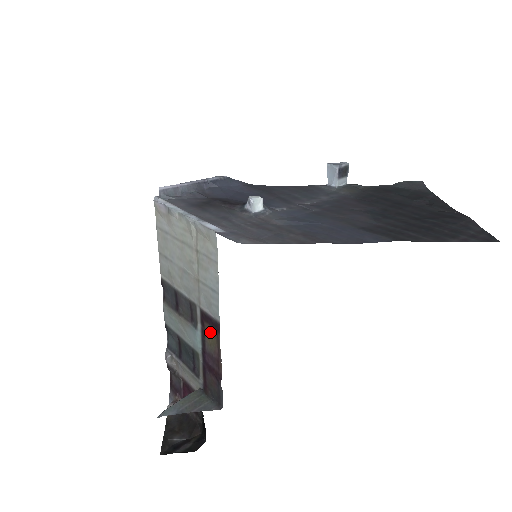
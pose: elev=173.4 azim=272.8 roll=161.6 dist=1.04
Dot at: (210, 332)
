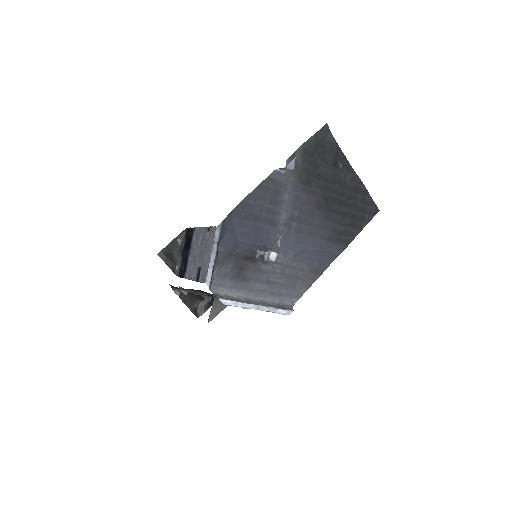
Dot at: occluded
